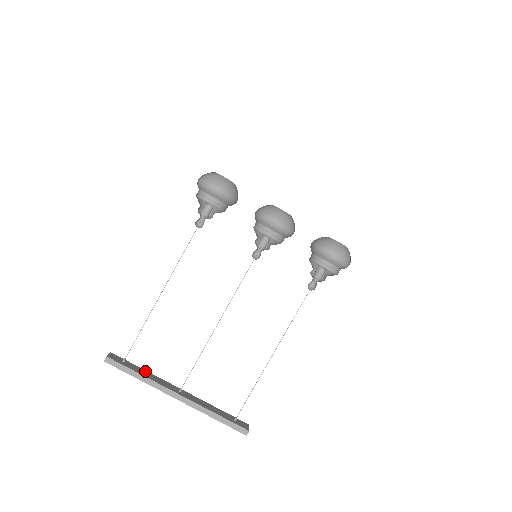
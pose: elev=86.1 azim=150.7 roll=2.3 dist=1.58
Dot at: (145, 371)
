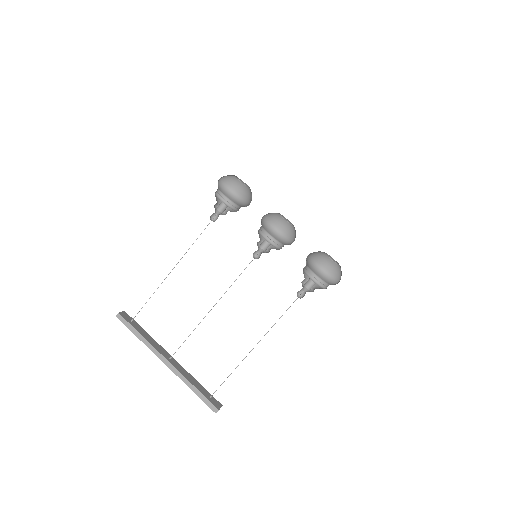
Dot at: (147, 334)
